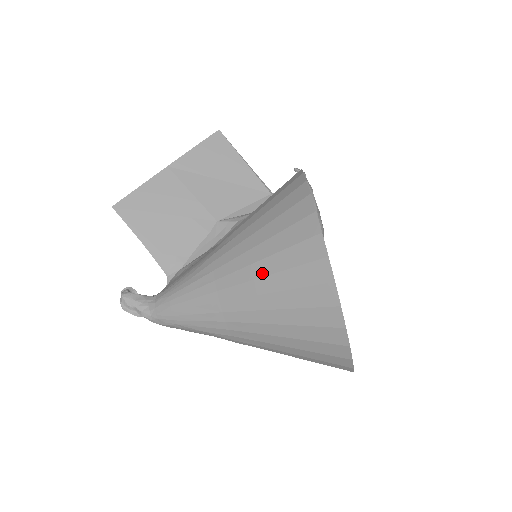
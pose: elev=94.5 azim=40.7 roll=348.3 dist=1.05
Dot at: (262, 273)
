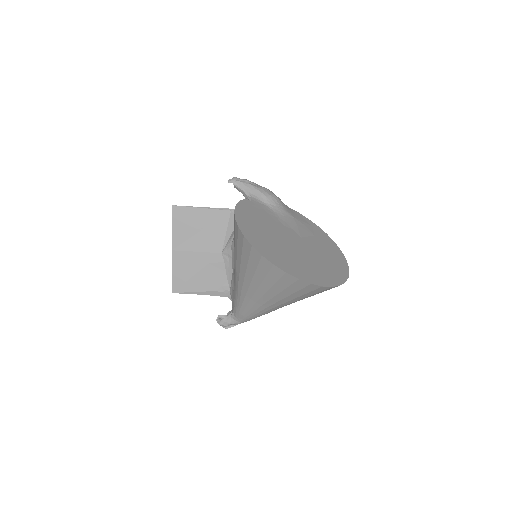
Dot at: (267, 289)
